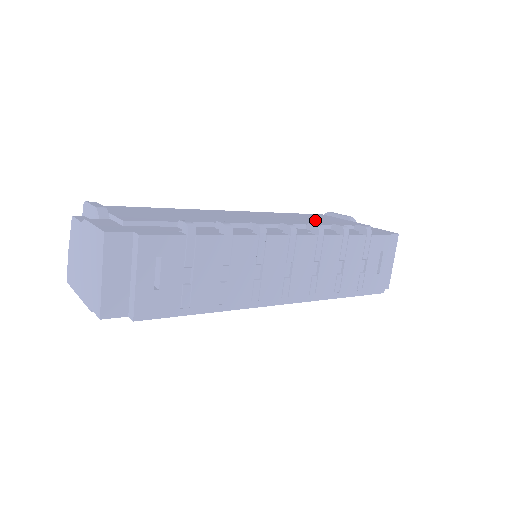
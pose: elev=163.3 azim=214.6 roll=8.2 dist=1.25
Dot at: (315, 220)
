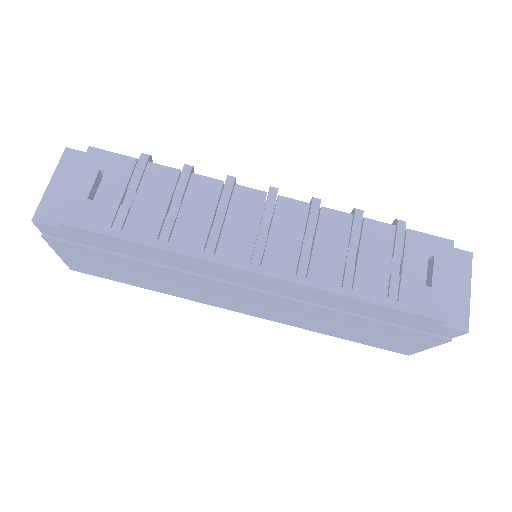
Dot at: occluded
